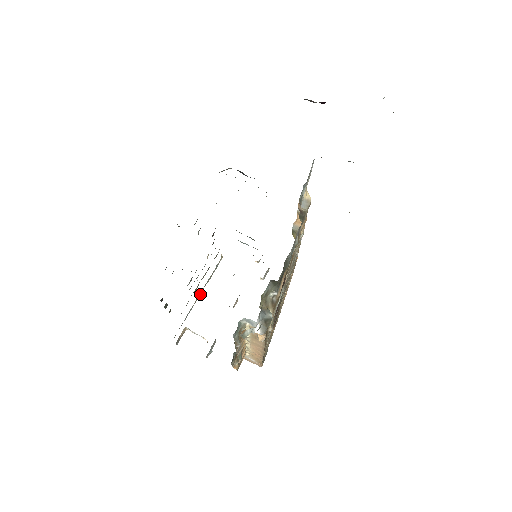
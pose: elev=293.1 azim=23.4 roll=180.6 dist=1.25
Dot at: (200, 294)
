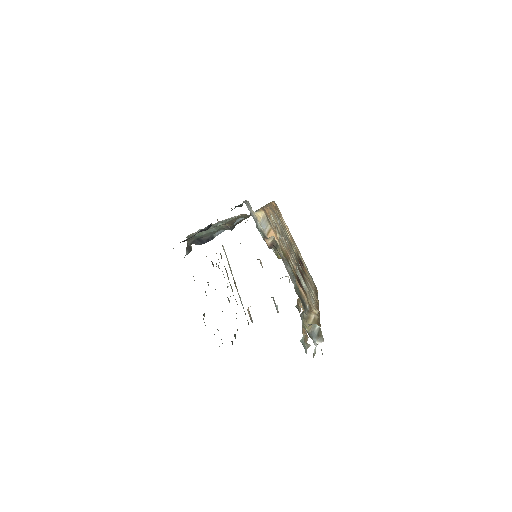
Dot at: (235, 283)
